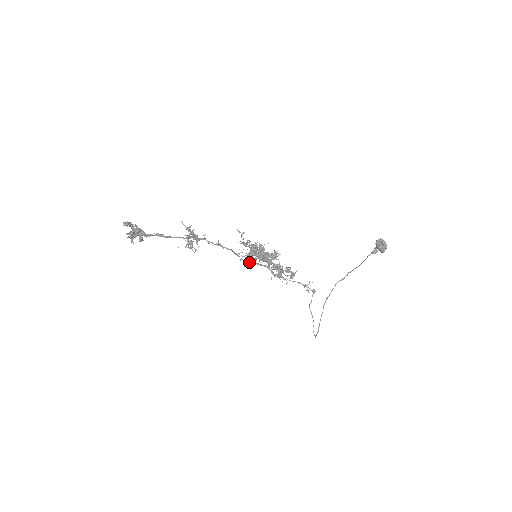
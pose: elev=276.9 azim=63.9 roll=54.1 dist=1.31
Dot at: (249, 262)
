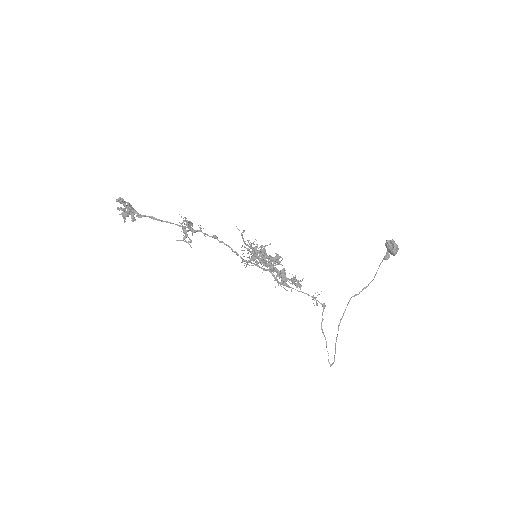
Dot at: occluded
